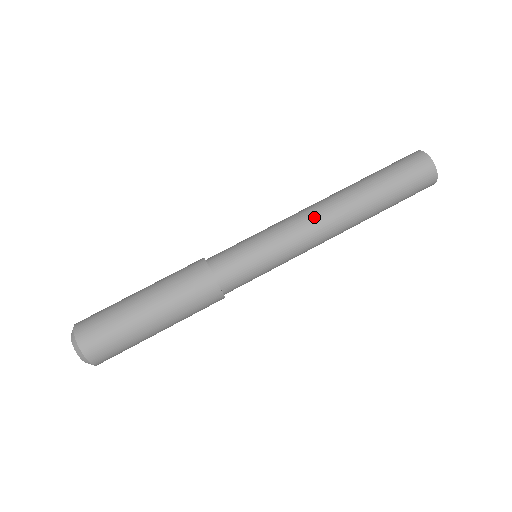
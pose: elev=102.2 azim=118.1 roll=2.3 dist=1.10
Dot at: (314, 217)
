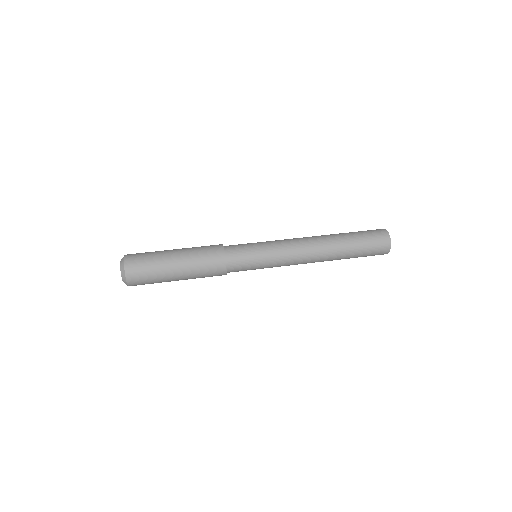
Dot at: (299, 238)
